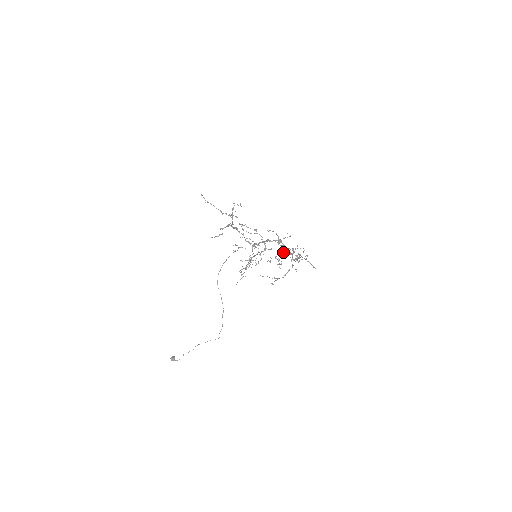
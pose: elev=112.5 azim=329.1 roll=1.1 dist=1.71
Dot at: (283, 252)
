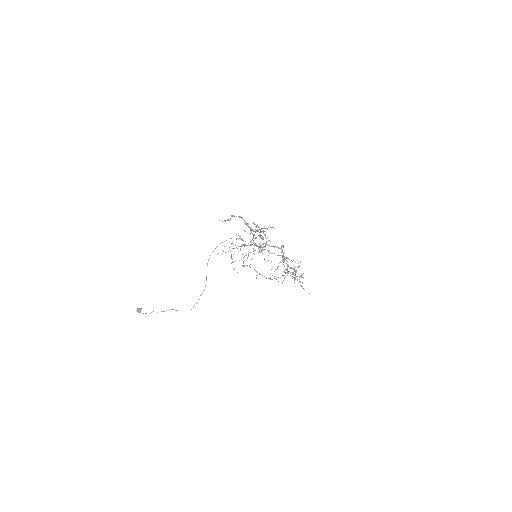
Dot at: occluded
